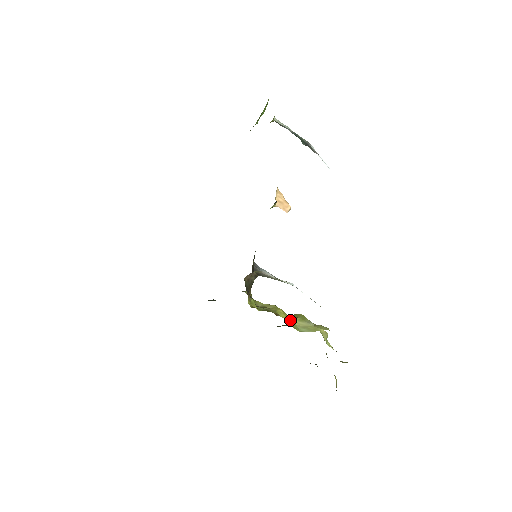
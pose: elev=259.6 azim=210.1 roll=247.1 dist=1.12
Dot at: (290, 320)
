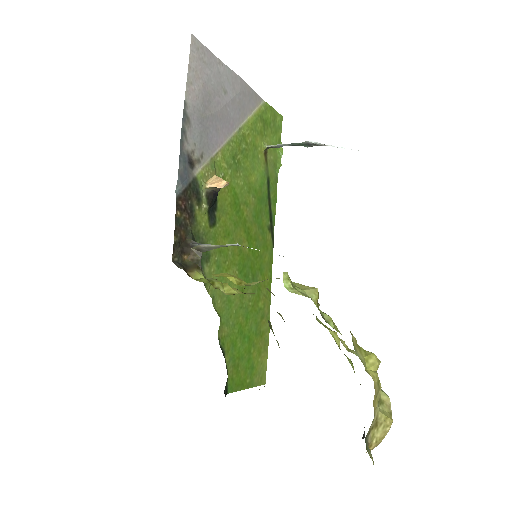
Dot at: (231, 278)
